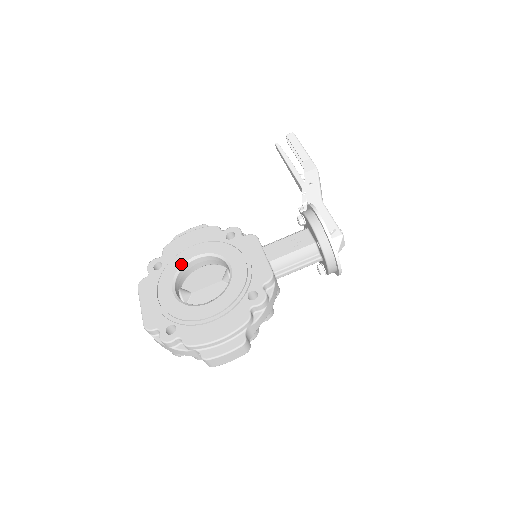
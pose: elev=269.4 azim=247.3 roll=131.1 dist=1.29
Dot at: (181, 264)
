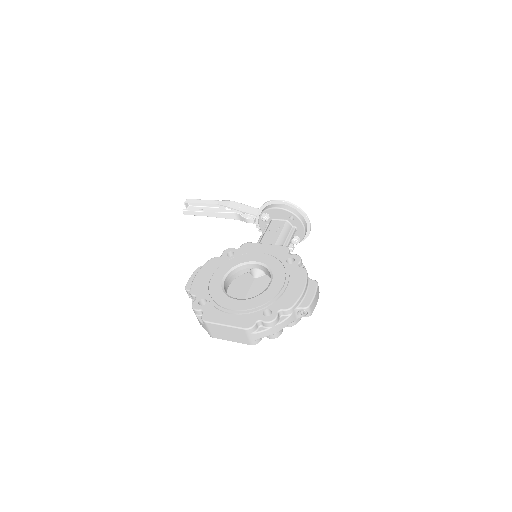
Dot at: (220, 286)
